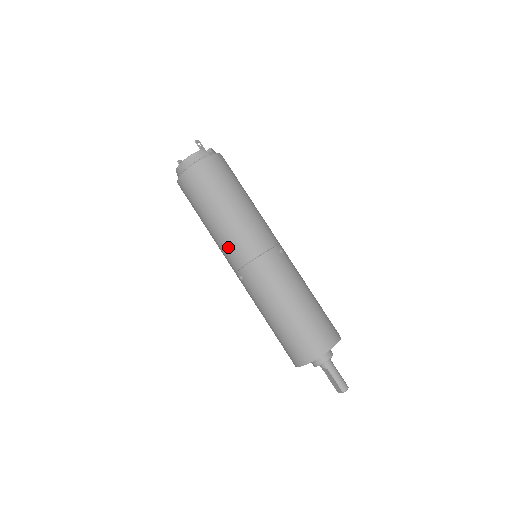
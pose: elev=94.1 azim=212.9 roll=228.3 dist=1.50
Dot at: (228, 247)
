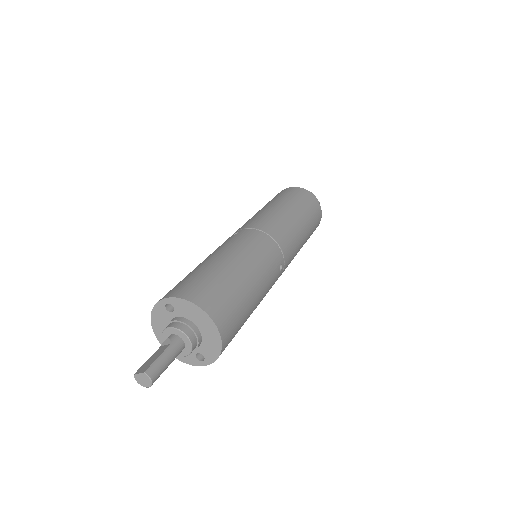
Dot at: (261, 217)
